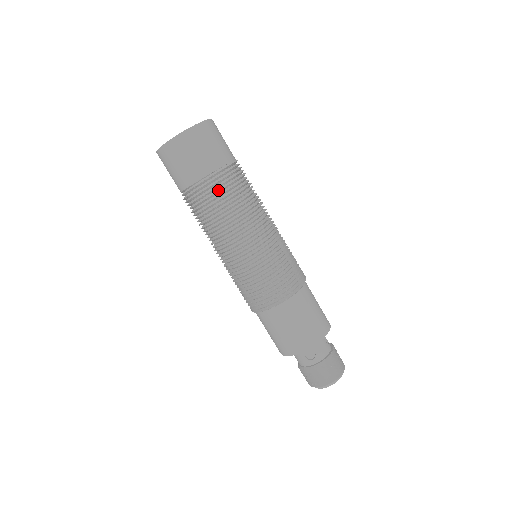
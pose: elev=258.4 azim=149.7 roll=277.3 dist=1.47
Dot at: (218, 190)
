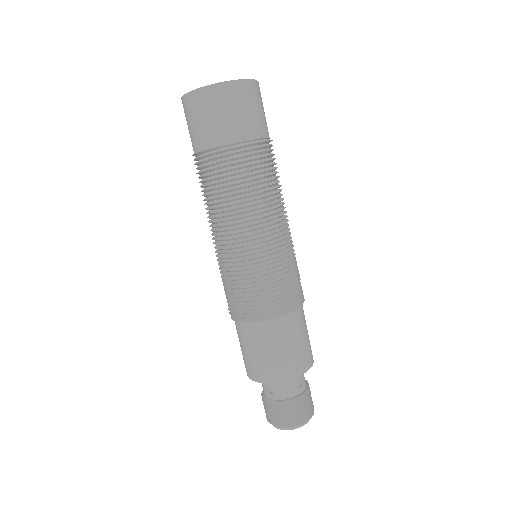
Dot at: (272, 158)
